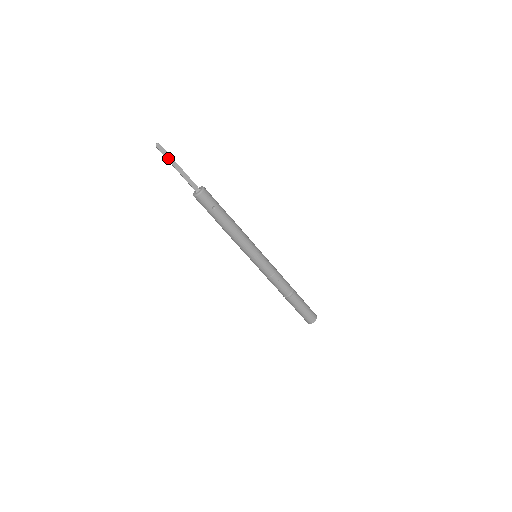
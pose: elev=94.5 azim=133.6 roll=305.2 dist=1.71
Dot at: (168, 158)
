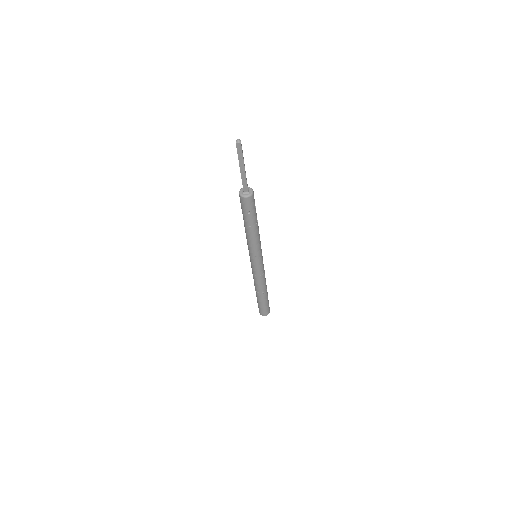
Dot at: (239, 156)
